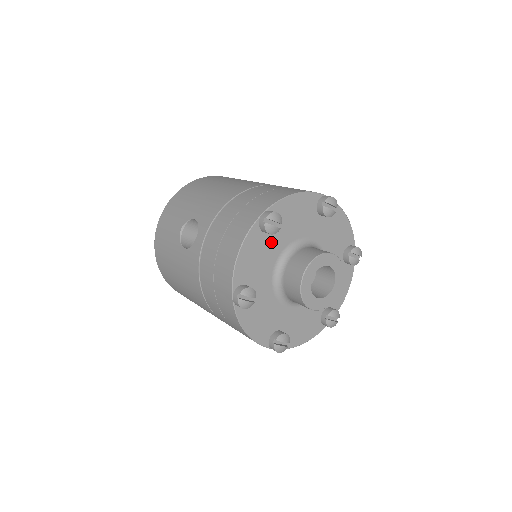
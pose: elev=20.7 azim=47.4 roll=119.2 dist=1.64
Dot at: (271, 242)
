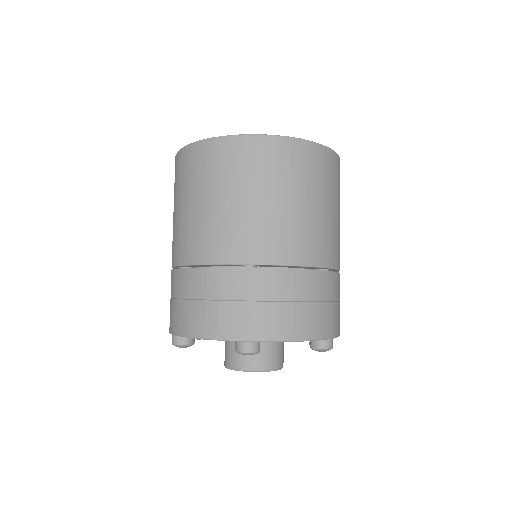
Dot at: occluded
